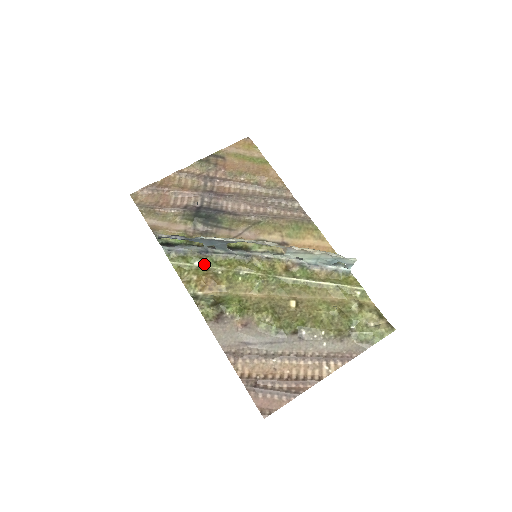
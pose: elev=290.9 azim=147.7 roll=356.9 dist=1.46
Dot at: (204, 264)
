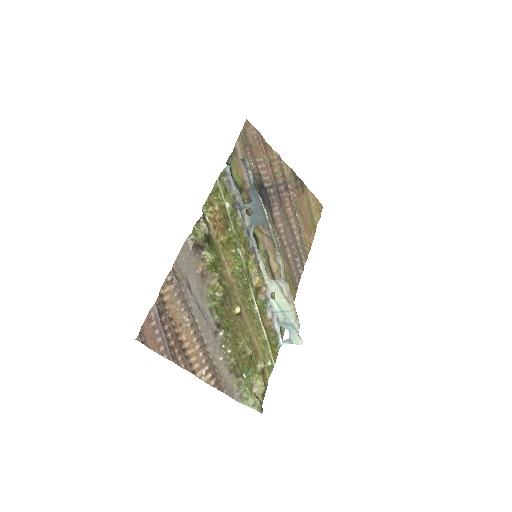
Dot at: (230, 211)
